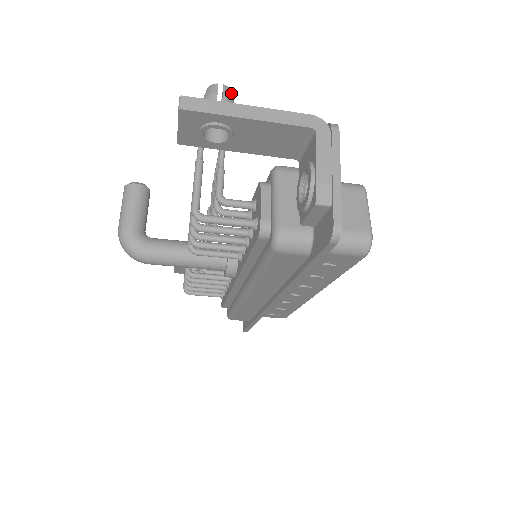
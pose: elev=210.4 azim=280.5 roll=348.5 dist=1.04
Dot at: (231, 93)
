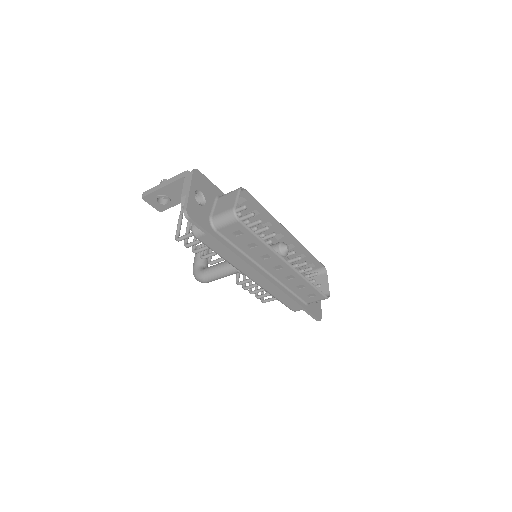
Dot at: occluded
